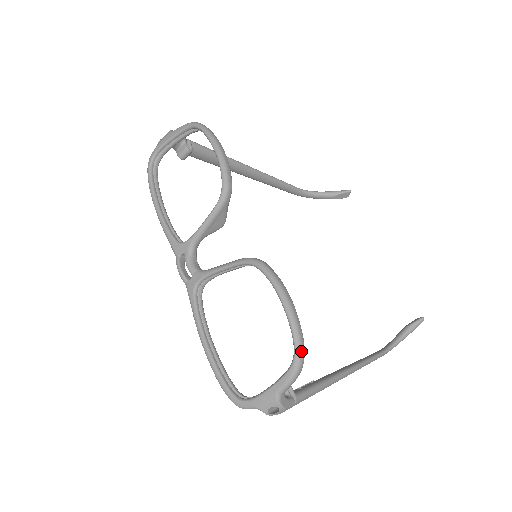
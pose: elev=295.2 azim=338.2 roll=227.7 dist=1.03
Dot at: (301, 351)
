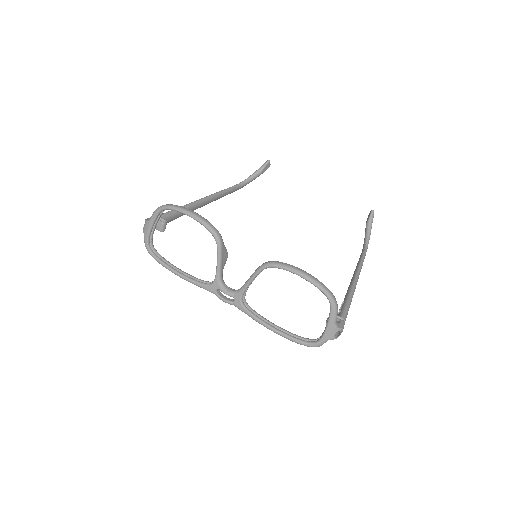
Dot at: (330, 294)
